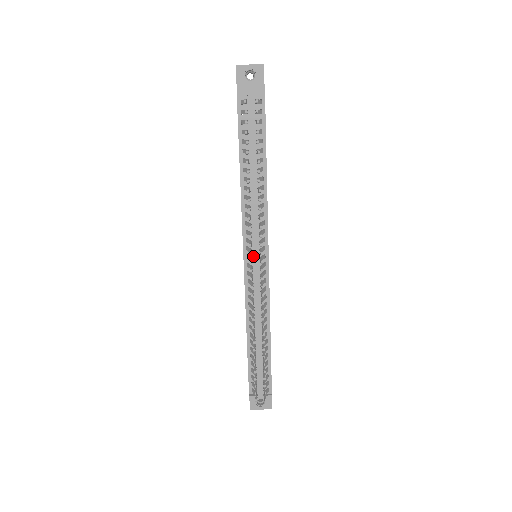
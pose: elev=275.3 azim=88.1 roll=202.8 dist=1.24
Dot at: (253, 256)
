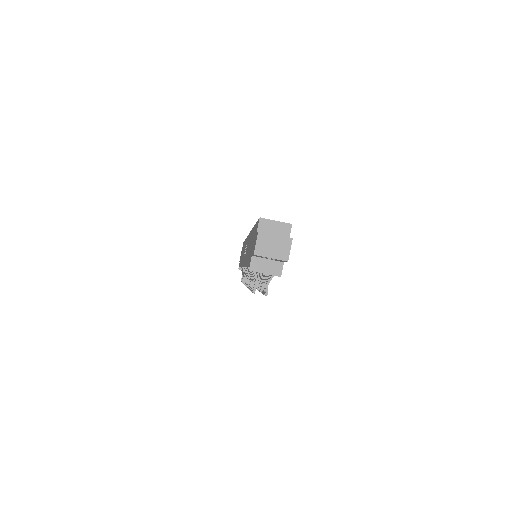
Dot at: occluded
